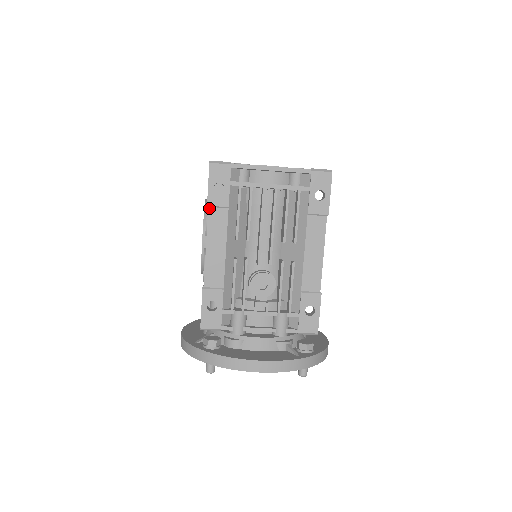
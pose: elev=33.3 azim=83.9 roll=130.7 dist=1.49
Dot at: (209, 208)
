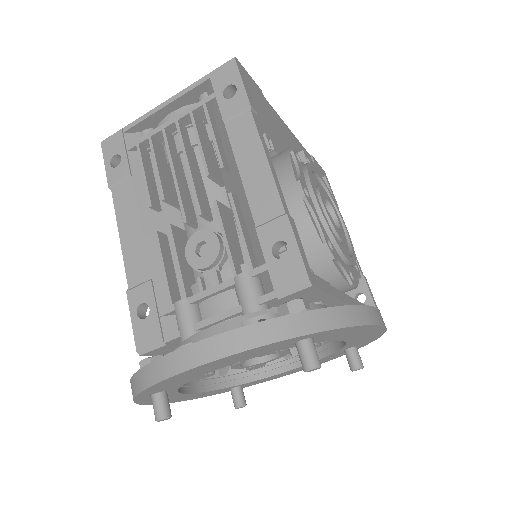
Dot at: (112, 189)
